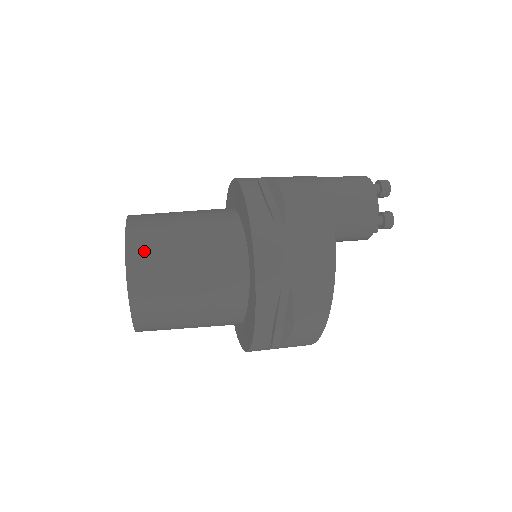
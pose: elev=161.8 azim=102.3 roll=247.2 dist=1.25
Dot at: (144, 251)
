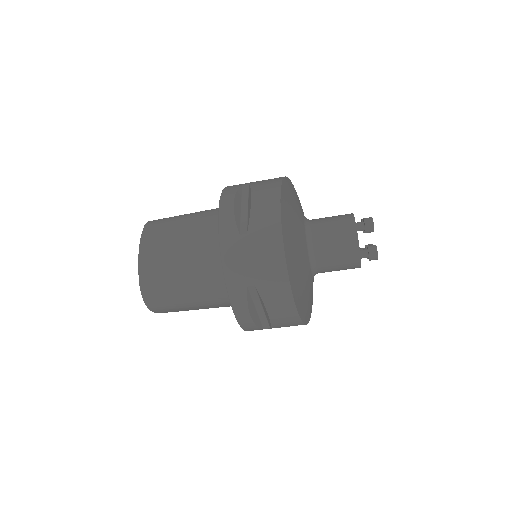
Dot at: occluded
